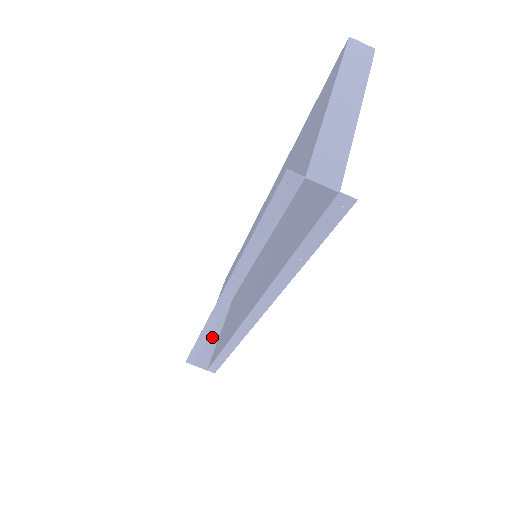
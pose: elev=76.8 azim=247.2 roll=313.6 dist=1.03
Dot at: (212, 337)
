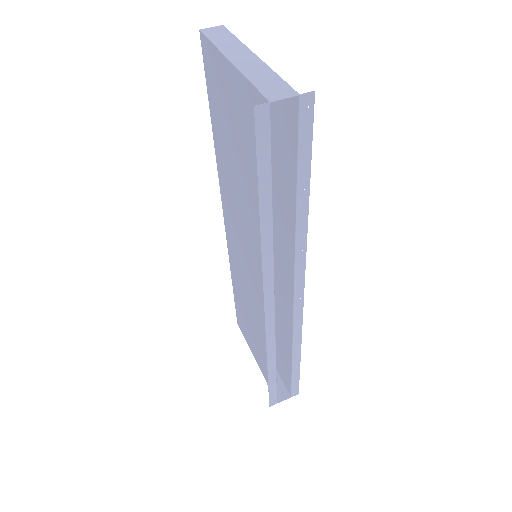
Dot at: occluded
